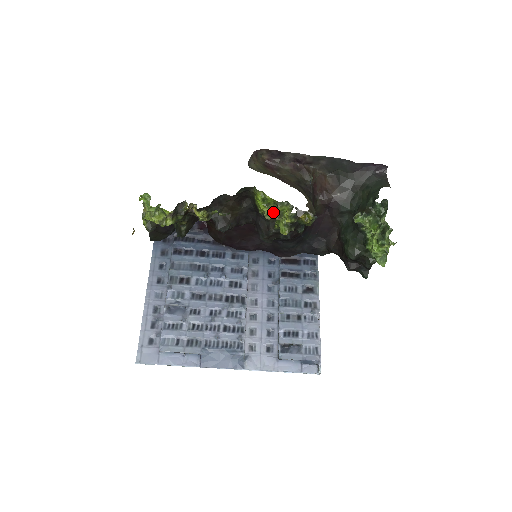
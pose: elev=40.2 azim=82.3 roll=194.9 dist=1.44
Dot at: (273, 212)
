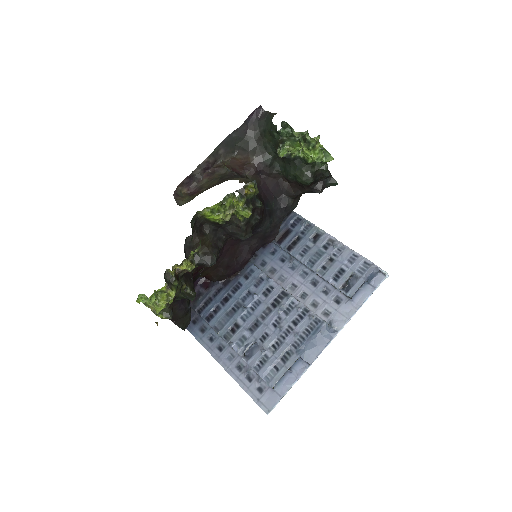
Dot at: (226, 211)
